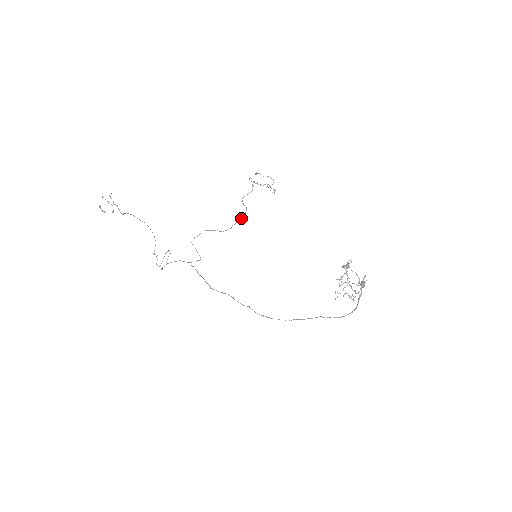
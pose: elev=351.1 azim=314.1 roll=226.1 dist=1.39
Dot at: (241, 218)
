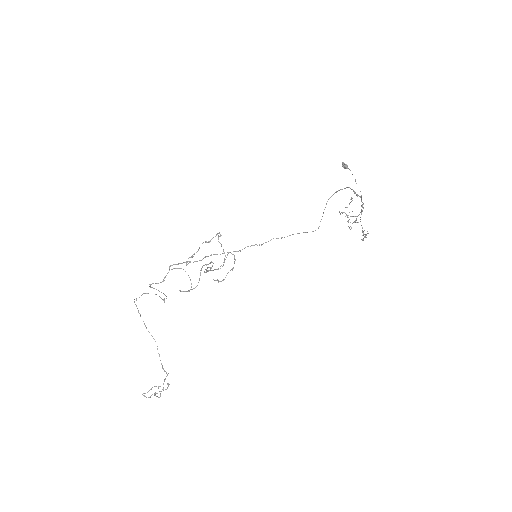
Dot at: occluded
